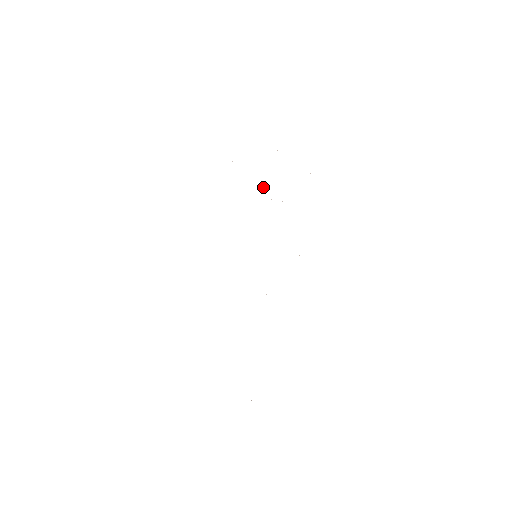
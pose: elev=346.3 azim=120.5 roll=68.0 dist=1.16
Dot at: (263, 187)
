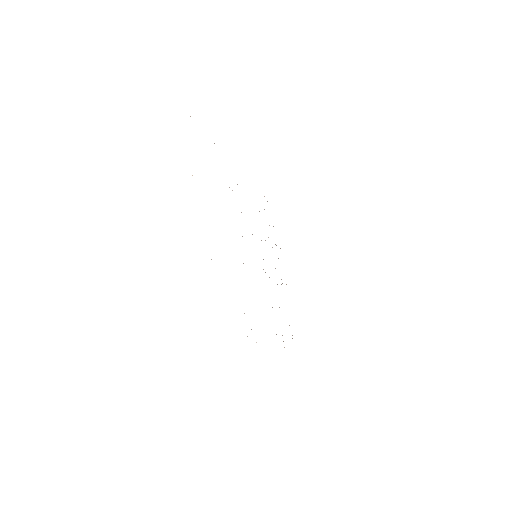
Dot at: occluded
